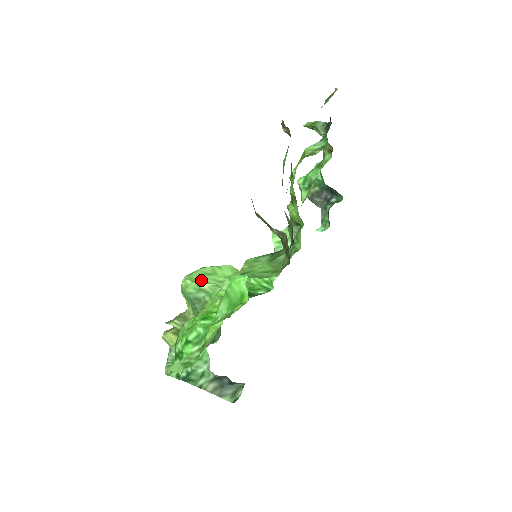
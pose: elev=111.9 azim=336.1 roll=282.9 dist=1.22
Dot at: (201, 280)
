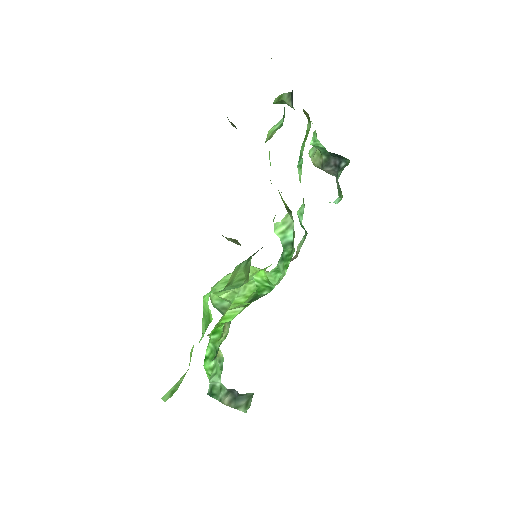
Dot at: occluded
